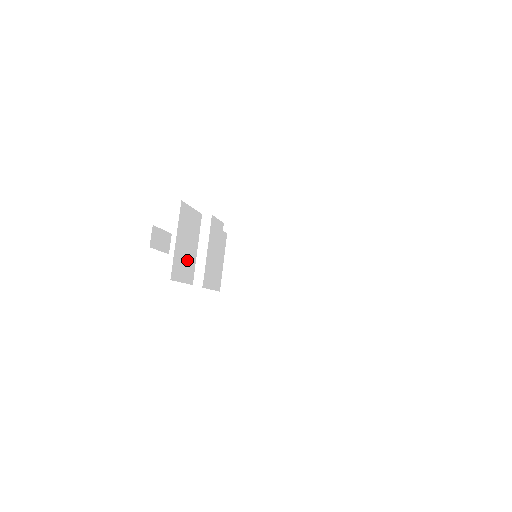
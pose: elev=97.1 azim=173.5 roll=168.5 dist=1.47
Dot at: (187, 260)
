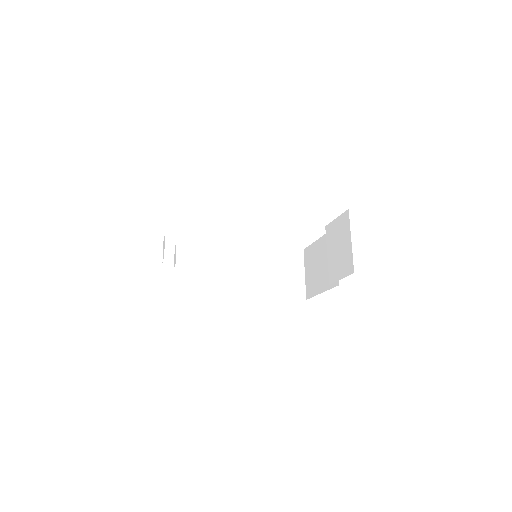
Dot at: occluded
